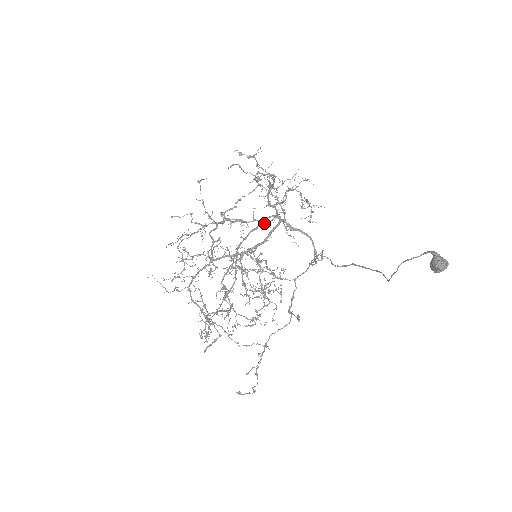
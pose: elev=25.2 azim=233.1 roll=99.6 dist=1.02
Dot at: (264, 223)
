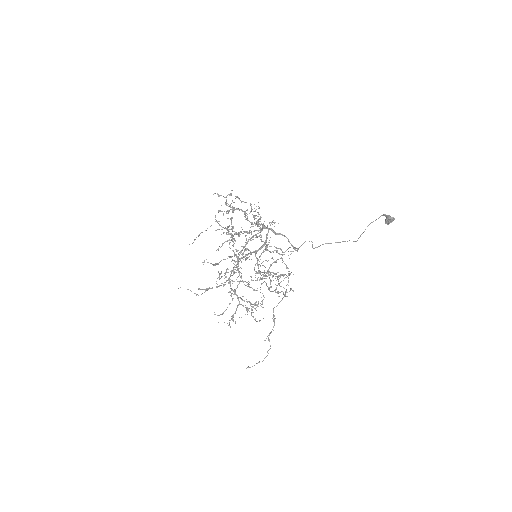
Dot at: (256, 234)
